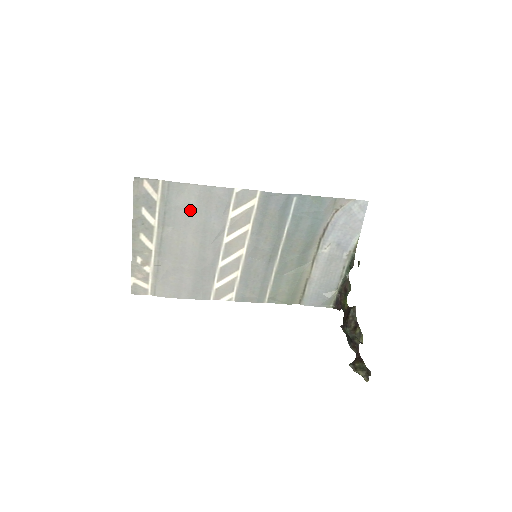
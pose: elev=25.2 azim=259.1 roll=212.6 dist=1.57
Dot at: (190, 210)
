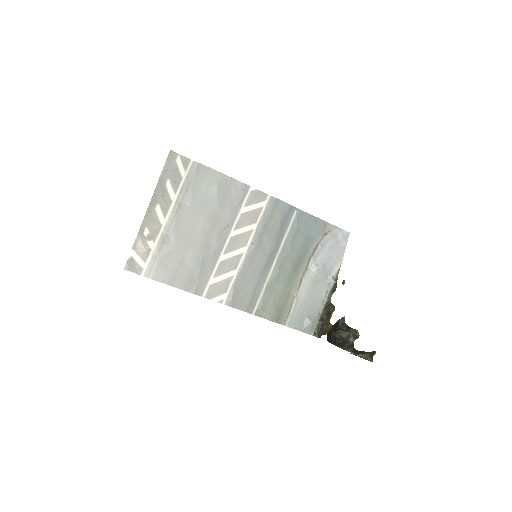
Dot at: (209, 194)
